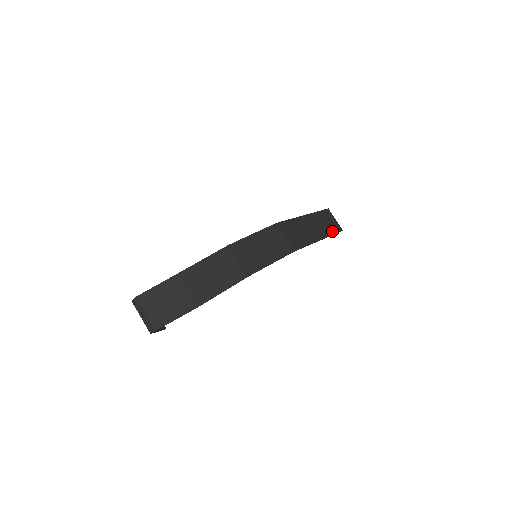
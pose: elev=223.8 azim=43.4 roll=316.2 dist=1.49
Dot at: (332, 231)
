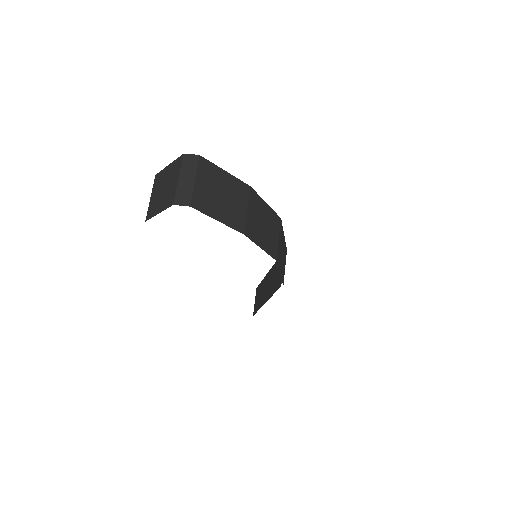
Dot at: occluded
